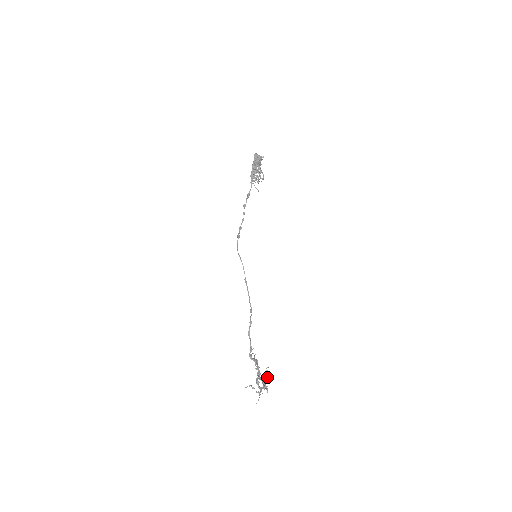
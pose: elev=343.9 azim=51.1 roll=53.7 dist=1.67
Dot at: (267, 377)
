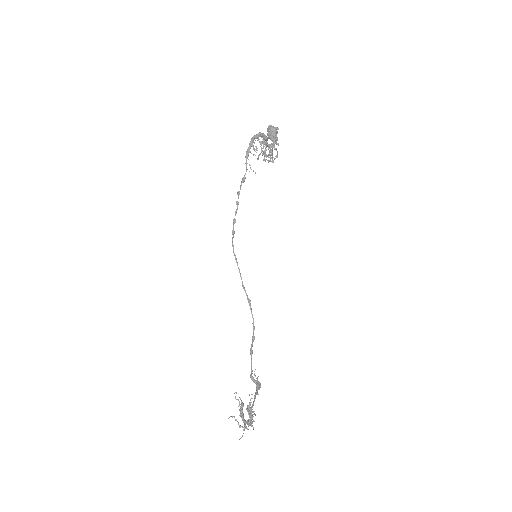
Dot at: (250, 411)
